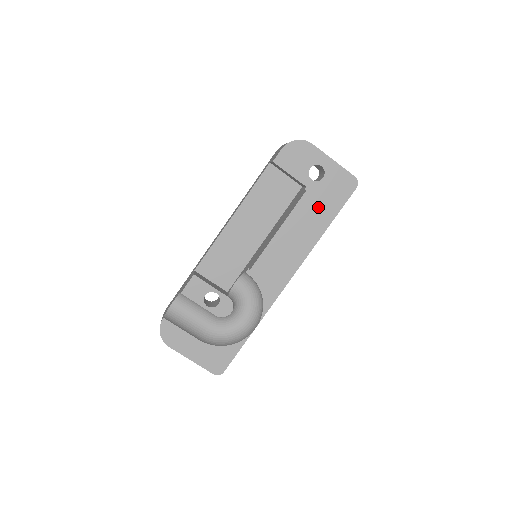
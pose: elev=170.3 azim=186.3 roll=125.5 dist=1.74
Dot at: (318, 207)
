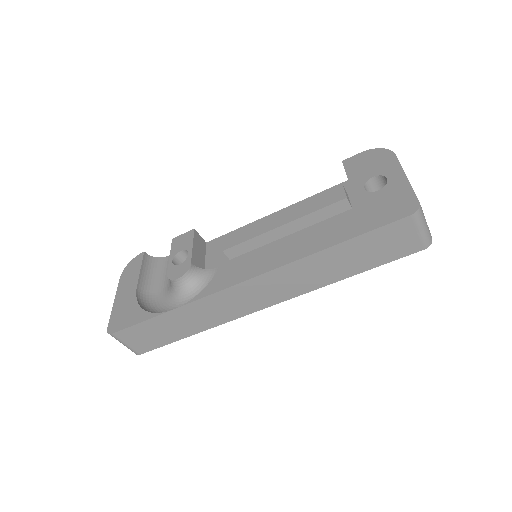
Dot at: (346, 218)
